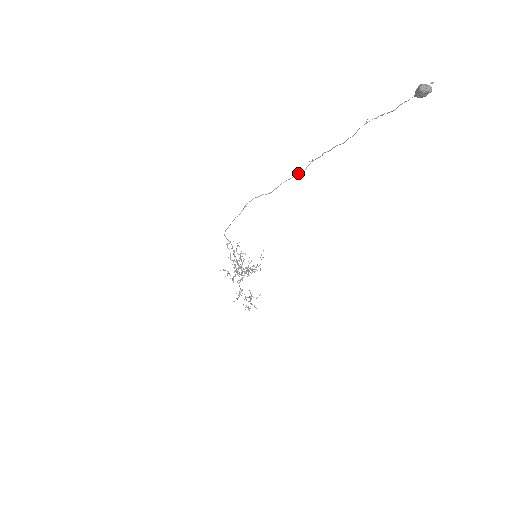
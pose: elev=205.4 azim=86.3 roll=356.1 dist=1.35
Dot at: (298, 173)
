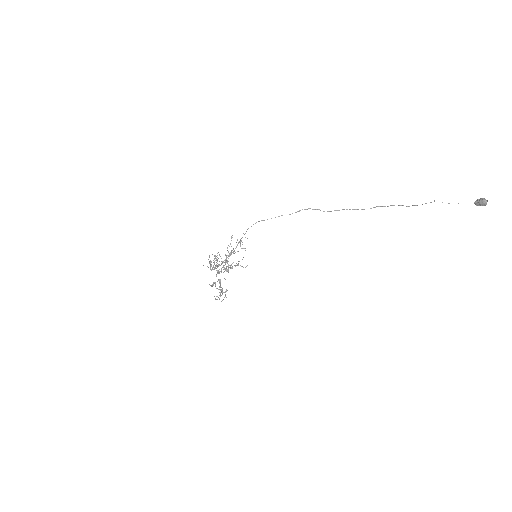
Dot at: (363, 209)
